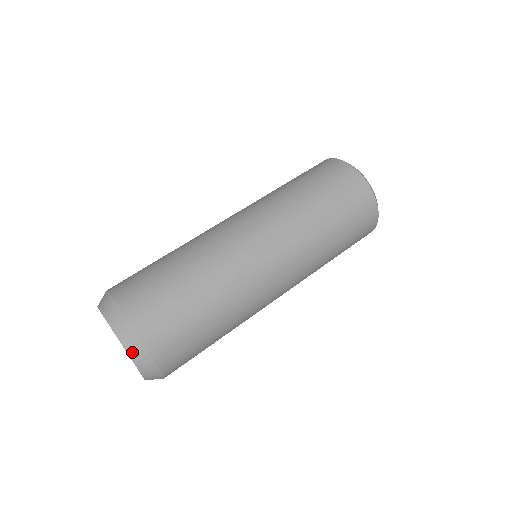
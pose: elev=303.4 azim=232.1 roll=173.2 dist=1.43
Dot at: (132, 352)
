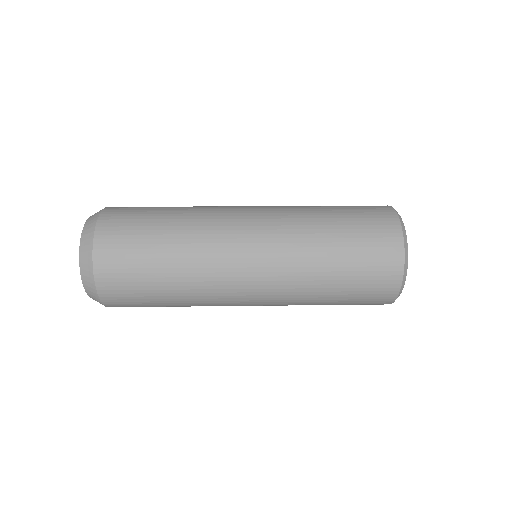
Dot at: (83, 272)
